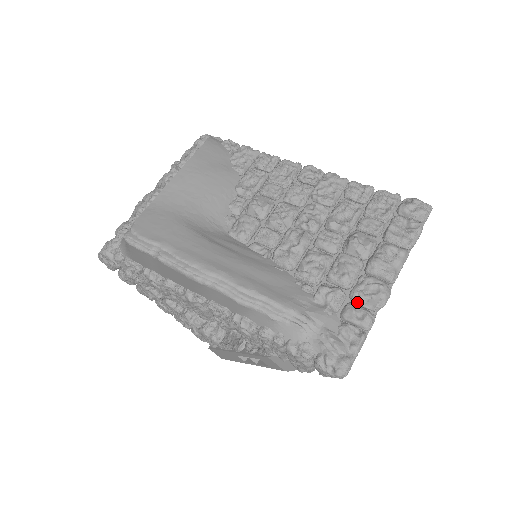
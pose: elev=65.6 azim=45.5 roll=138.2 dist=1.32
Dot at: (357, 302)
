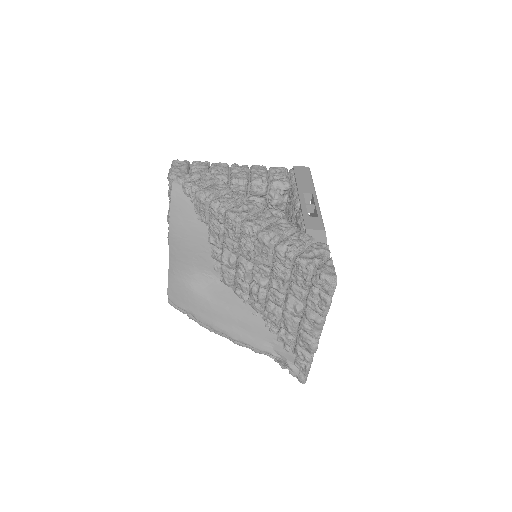
Dot at: (300, 346)
